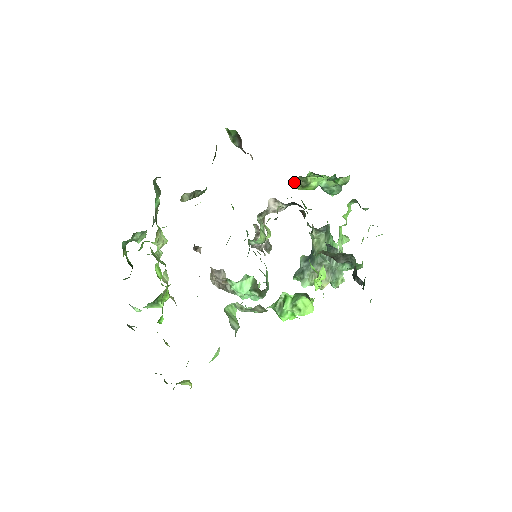
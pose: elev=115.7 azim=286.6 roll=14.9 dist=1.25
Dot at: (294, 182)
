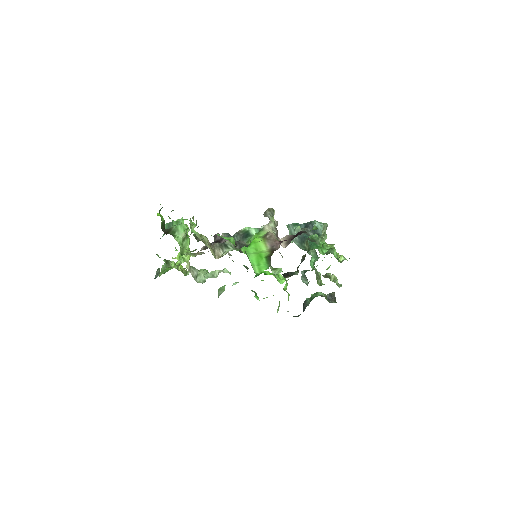
Dot at: occluded
